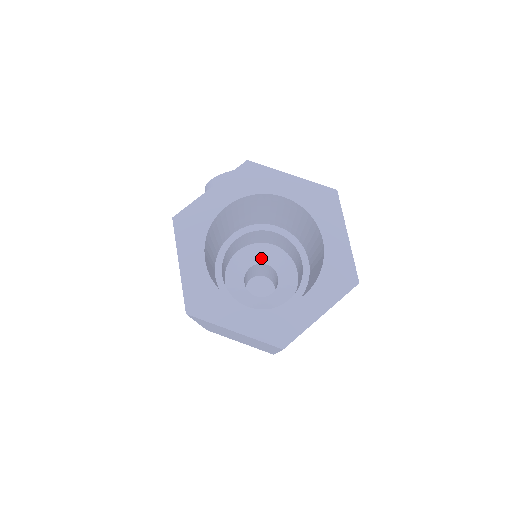
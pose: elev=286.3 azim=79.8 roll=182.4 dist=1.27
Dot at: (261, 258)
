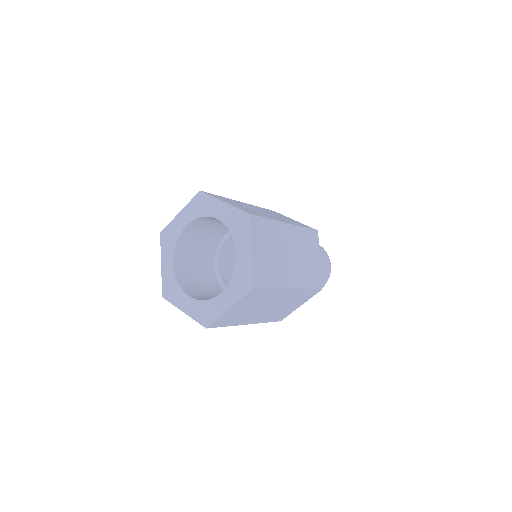
Dot at: occluded
